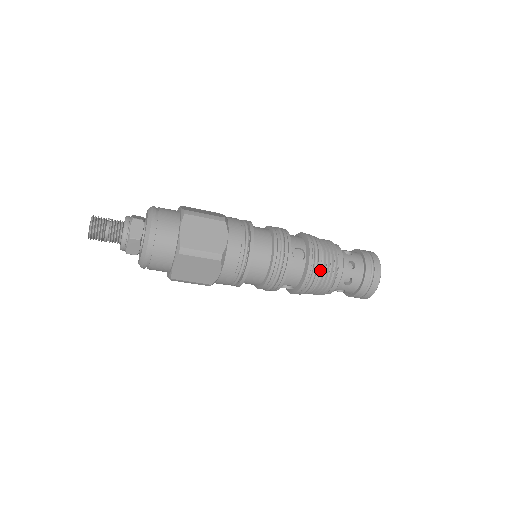
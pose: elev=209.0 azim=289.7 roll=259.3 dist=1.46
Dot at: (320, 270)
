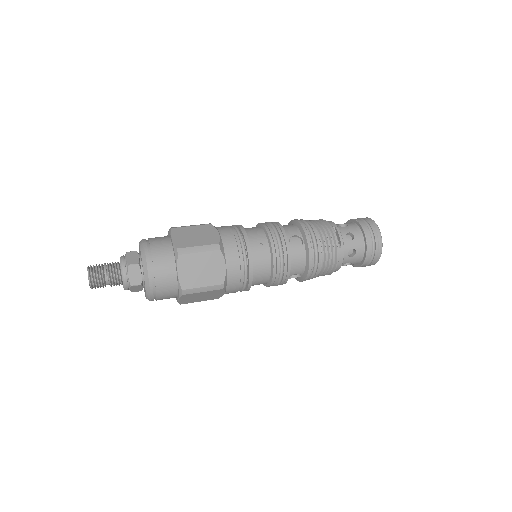
Dot at: occluded
